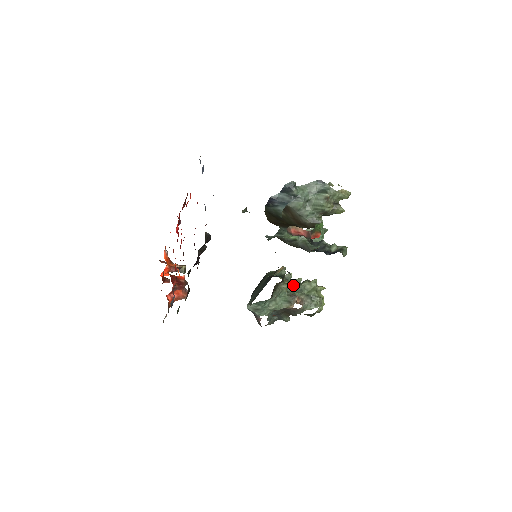
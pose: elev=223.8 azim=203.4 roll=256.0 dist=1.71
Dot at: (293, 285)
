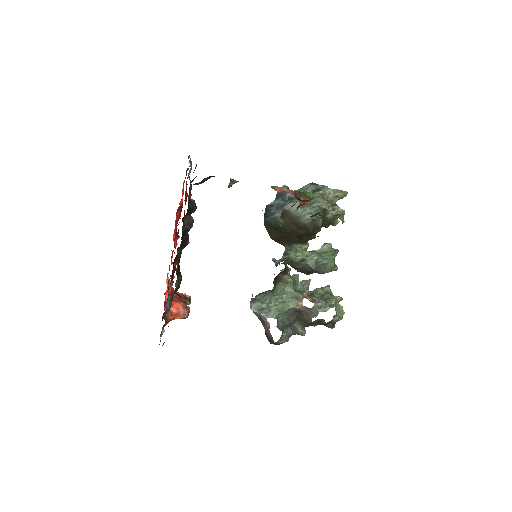
Dot at: (301, 286)
